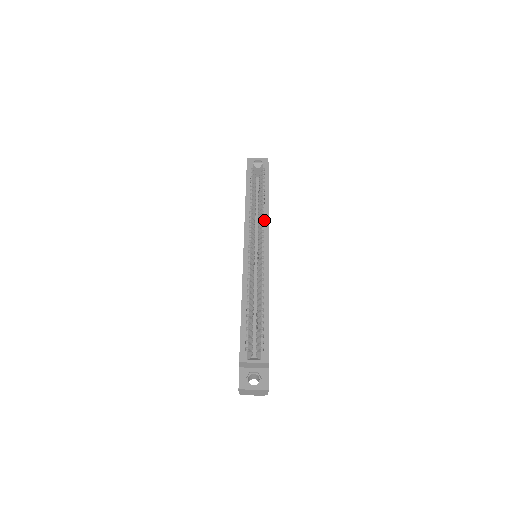
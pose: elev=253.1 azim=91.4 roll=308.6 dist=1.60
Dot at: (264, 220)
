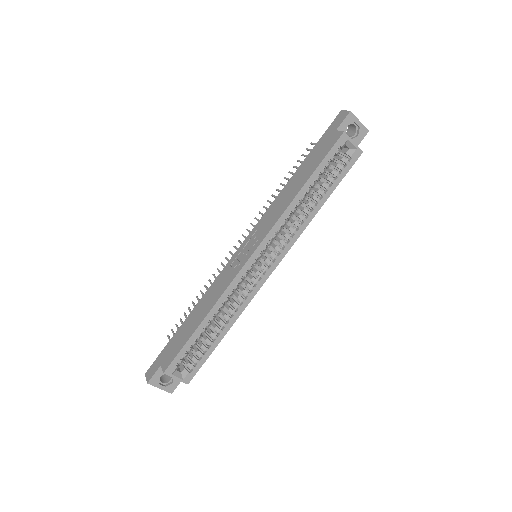
Dot at: (295, 233)
